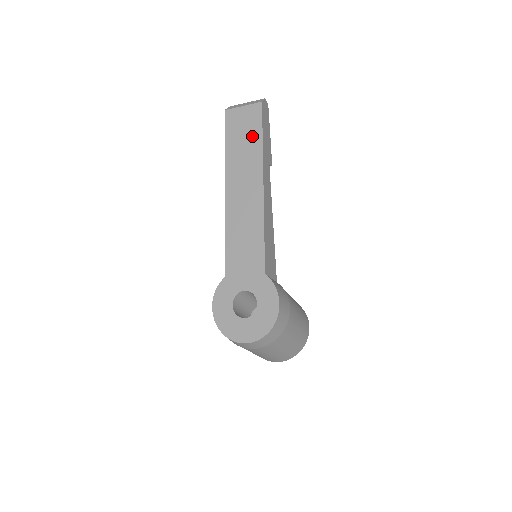
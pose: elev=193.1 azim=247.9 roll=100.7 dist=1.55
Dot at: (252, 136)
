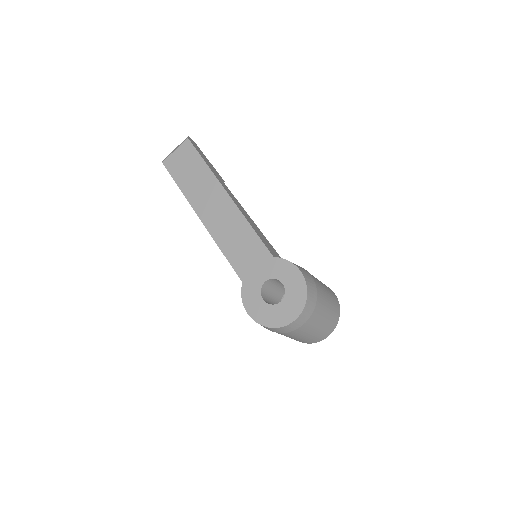
Dot at: (196, 166)
